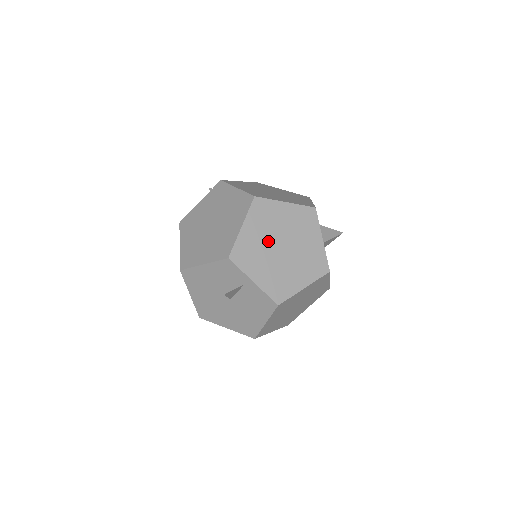
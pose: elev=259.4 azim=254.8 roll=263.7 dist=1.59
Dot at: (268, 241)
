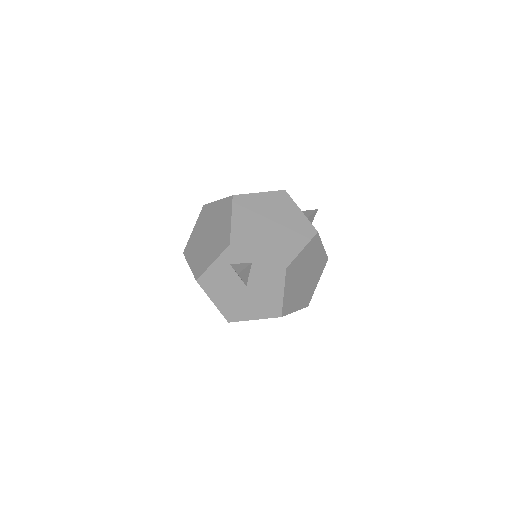
Dot at: (257, 224)
